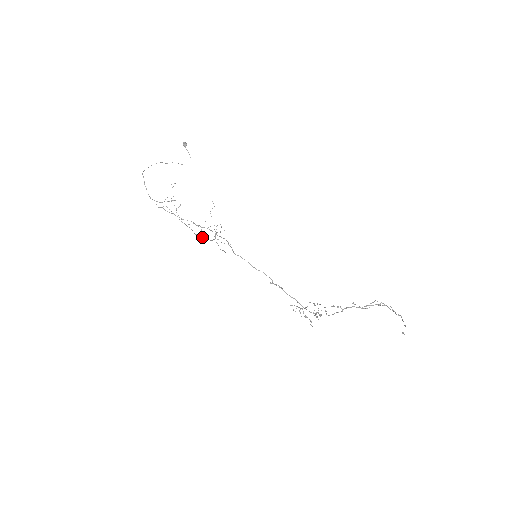
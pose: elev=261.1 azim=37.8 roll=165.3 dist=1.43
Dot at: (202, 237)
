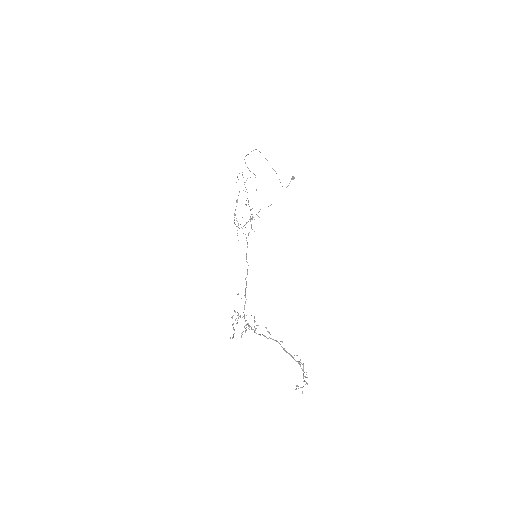
Dot at: occluded
